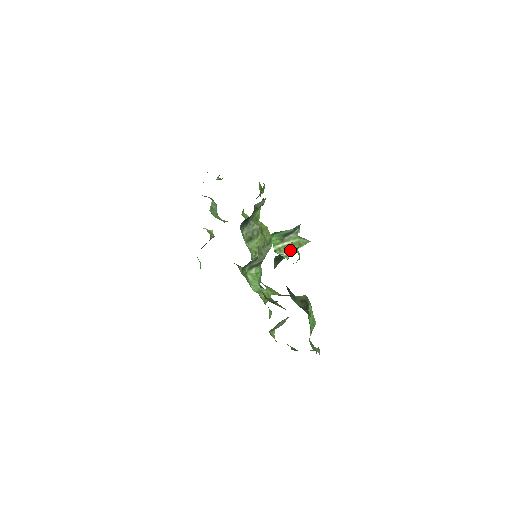
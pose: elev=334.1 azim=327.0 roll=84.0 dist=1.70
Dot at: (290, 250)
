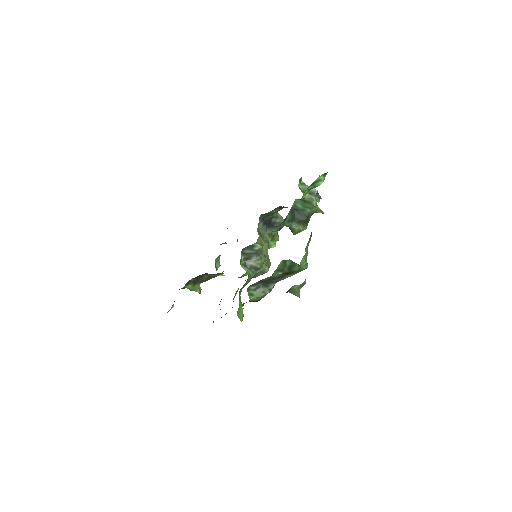
Dot at: (310, 198)
